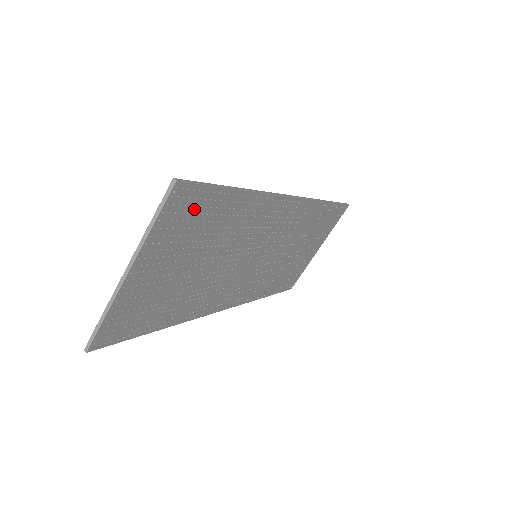
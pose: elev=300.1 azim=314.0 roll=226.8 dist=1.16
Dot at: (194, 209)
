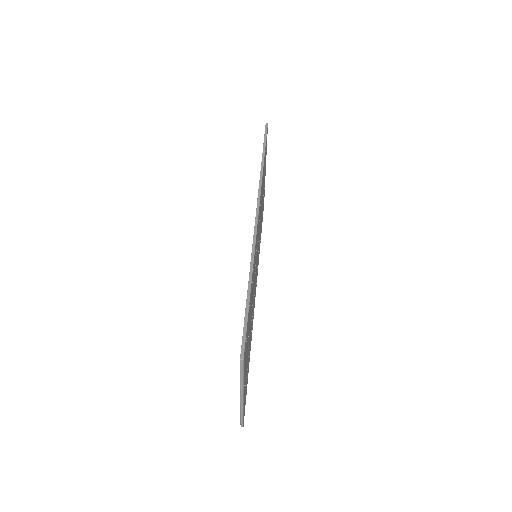
Dot at: occluded
